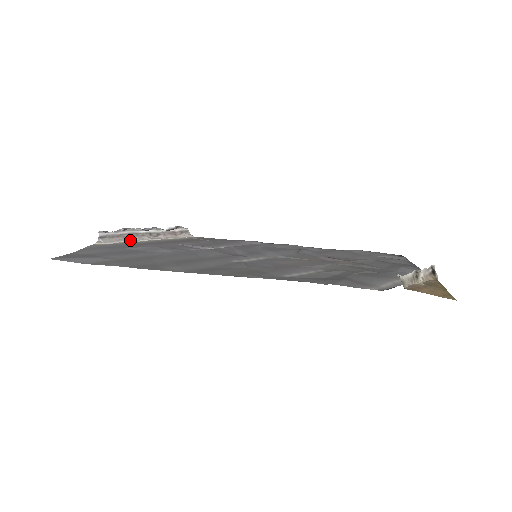
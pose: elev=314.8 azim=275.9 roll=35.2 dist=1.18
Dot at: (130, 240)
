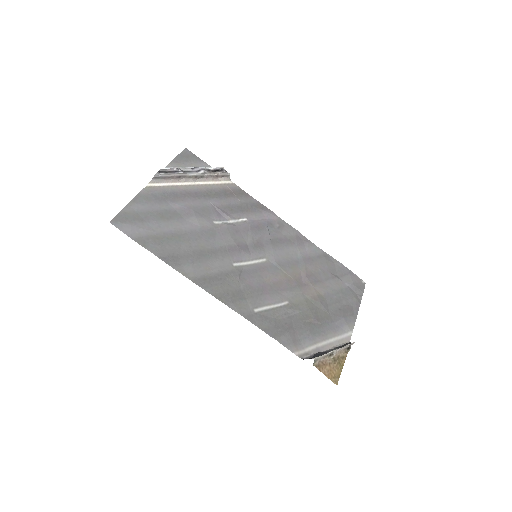
Dot at: (177, 181)
